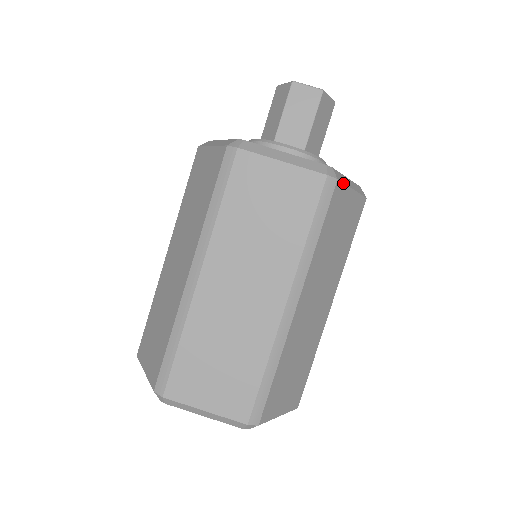
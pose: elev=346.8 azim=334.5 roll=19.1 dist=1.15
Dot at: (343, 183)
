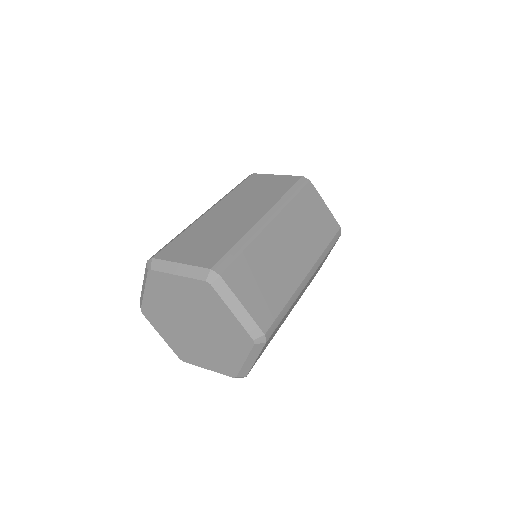
Dot at: occluded
